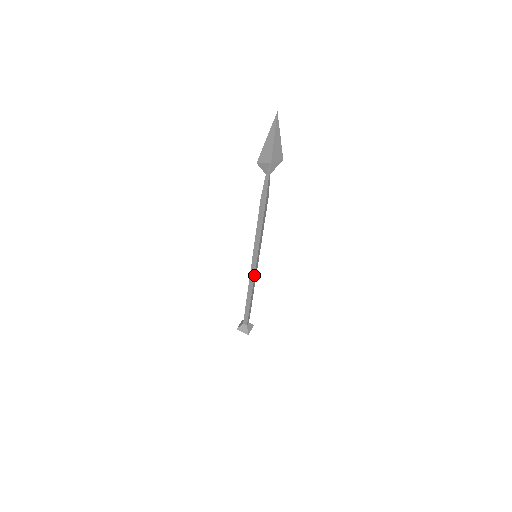
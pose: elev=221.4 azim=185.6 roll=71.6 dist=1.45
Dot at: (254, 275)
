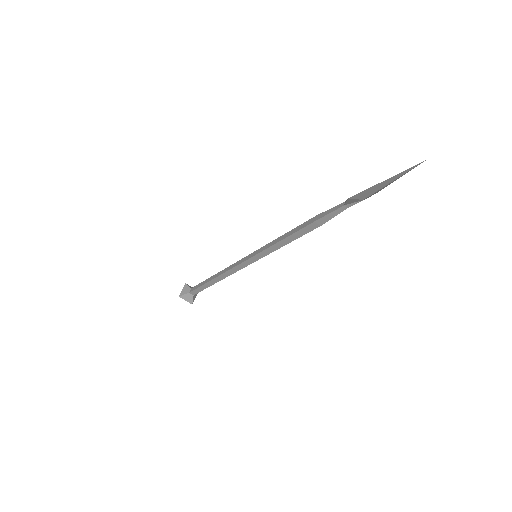
Dot at: (240, 269)
